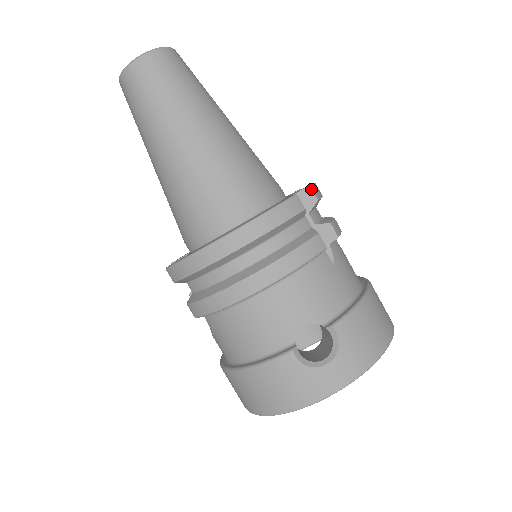
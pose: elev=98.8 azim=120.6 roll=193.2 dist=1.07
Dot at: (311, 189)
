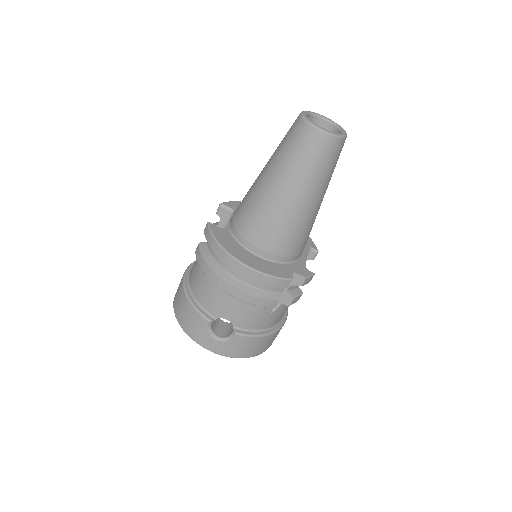
Dot at: (305, 280)
